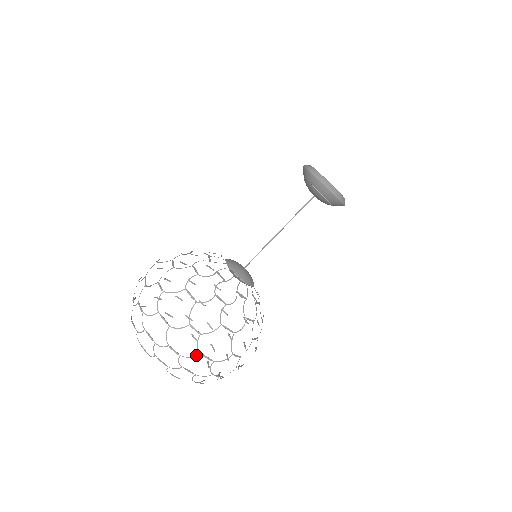
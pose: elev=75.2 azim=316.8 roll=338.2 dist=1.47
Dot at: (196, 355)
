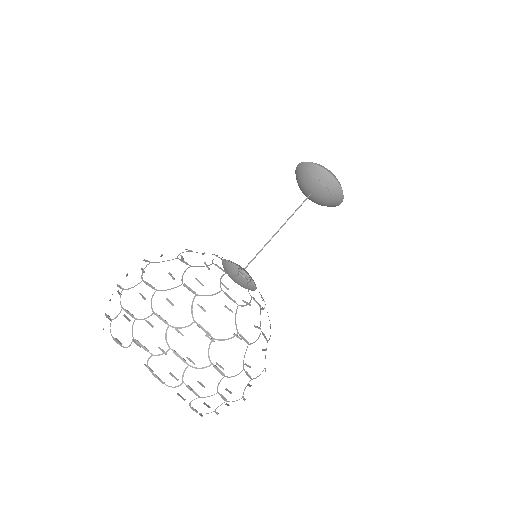
Dot at: (239, 373)
